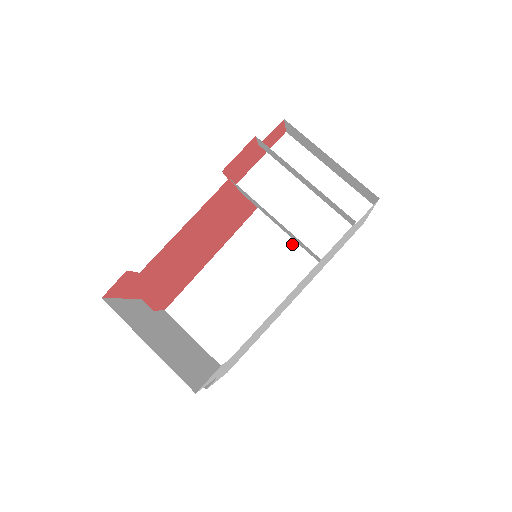
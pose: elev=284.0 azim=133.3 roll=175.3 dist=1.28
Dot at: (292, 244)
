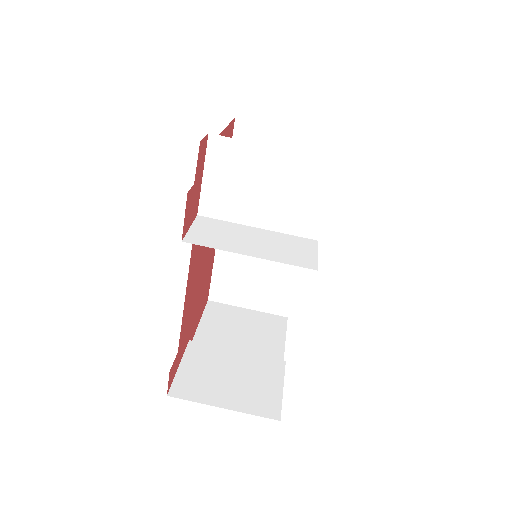
Dot at: occluded
